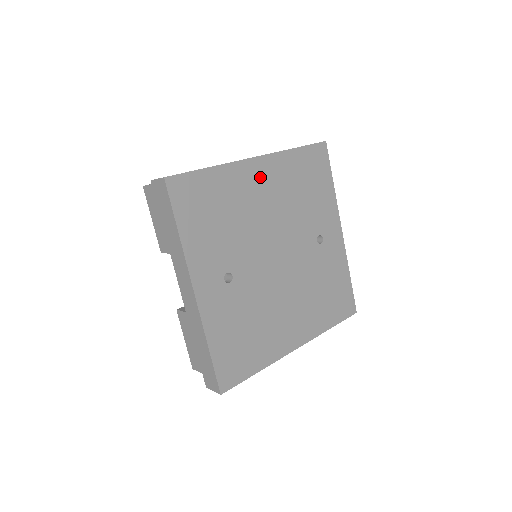
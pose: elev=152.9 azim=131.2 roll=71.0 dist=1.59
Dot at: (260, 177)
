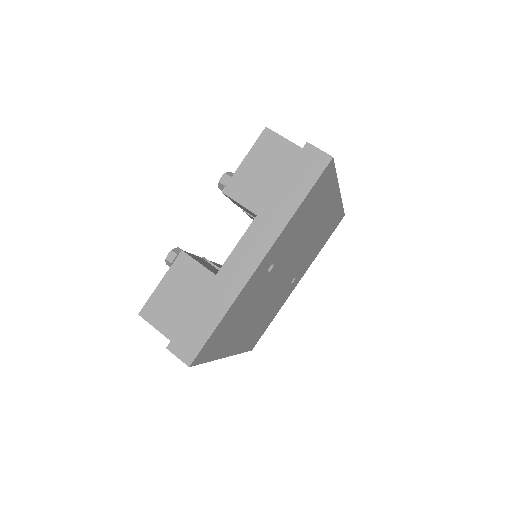
Dot at: (329, 208)
